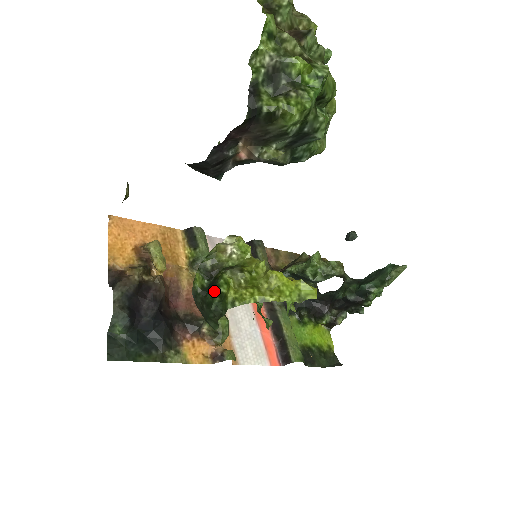
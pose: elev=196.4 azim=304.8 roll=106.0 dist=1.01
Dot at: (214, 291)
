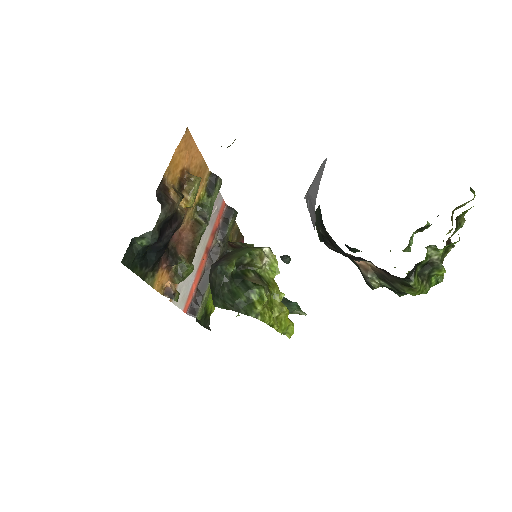
Dot at: (244, 289)
